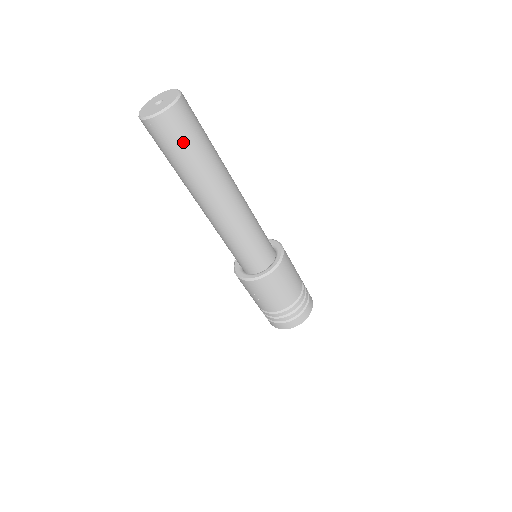
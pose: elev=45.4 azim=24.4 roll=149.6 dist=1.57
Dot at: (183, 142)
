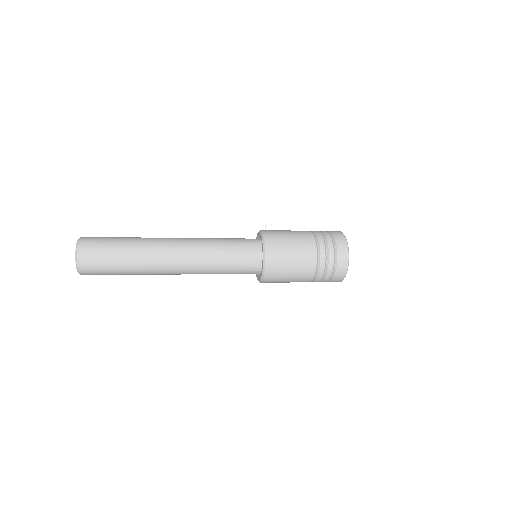
Dot at: (109, 274)
